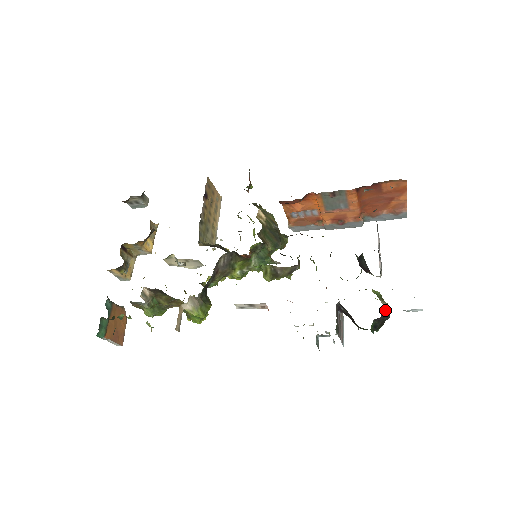
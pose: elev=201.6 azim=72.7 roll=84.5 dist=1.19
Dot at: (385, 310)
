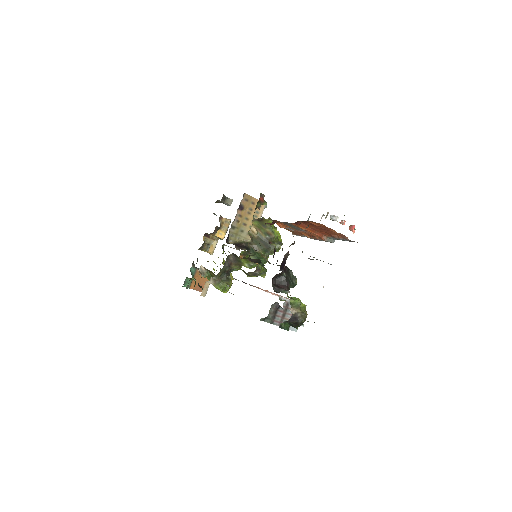
Dot at: (295, 316)
